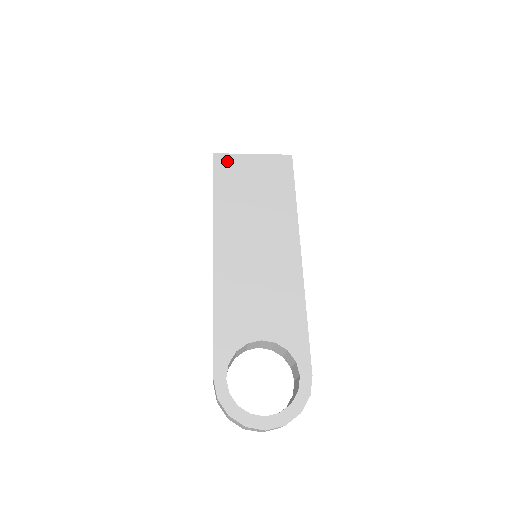
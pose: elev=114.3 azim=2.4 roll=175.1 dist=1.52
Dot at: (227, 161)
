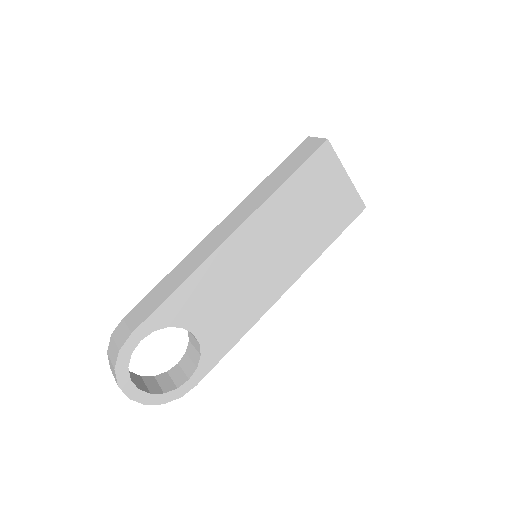
Dot at: (328, 159)
